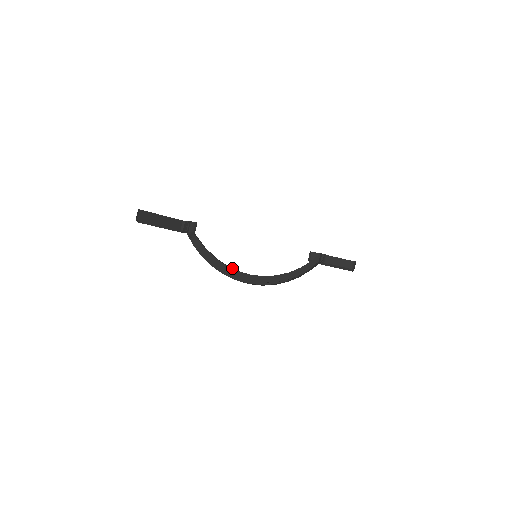
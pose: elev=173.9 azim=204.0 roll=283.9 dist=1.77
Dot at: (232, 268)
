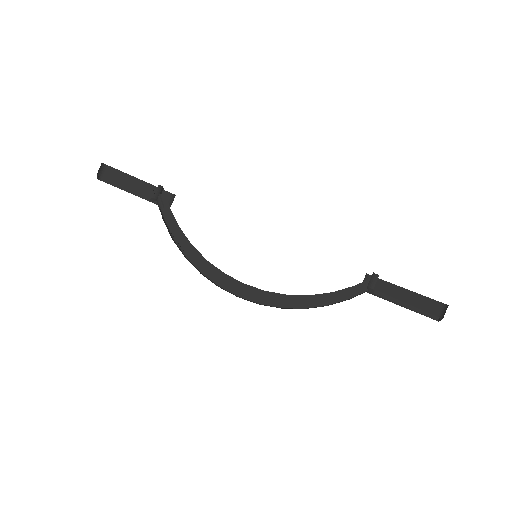
Dot at: occluded
